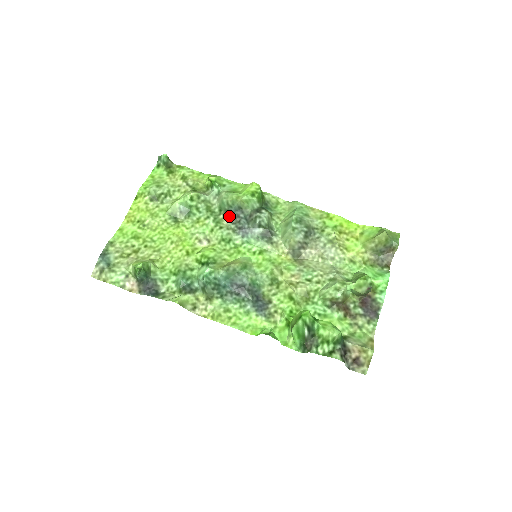
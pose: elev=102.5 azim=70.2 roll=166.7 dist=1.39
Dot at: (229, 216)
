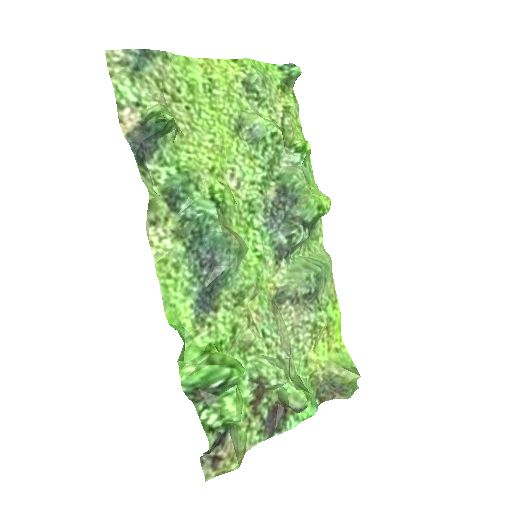
Dot at: (279, 193)
